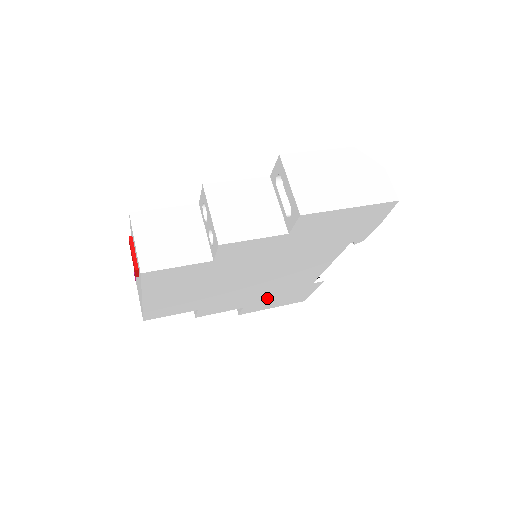
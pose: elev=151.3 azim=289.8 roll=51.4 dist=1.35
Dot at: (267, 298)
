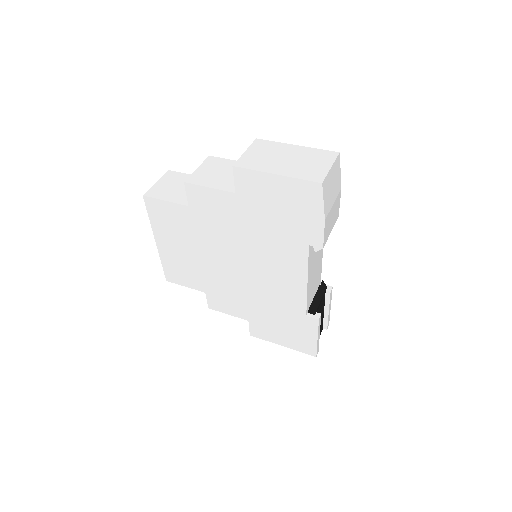
Dot at: (267, 317)
